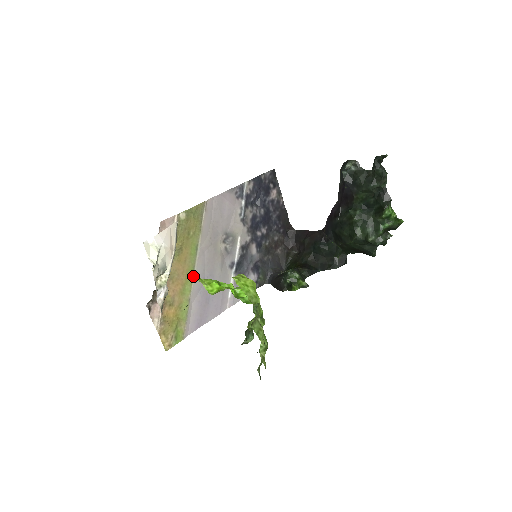
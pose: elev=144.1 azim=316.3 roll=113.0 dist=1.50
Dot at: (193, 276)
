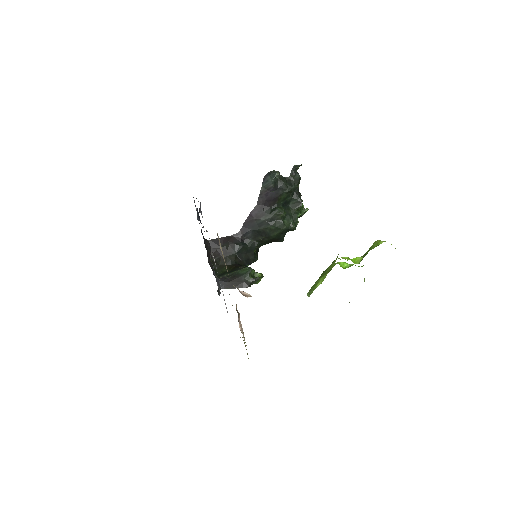
Dot at: occluded
